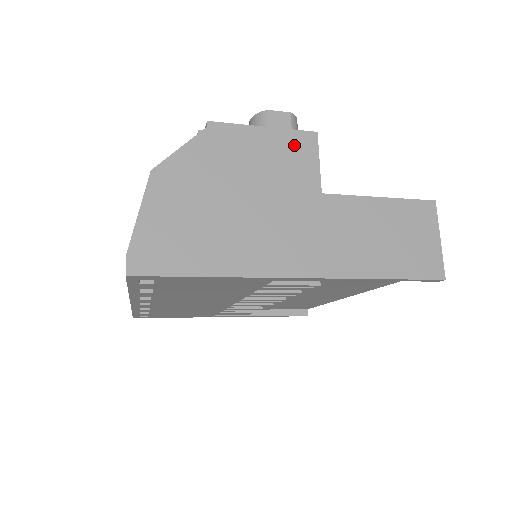
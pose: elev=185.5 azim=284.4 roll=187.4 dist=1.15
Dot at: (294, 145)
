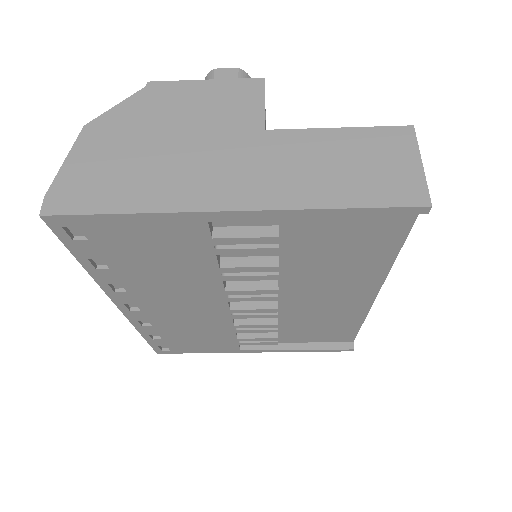
Dot at: (237, 91)
